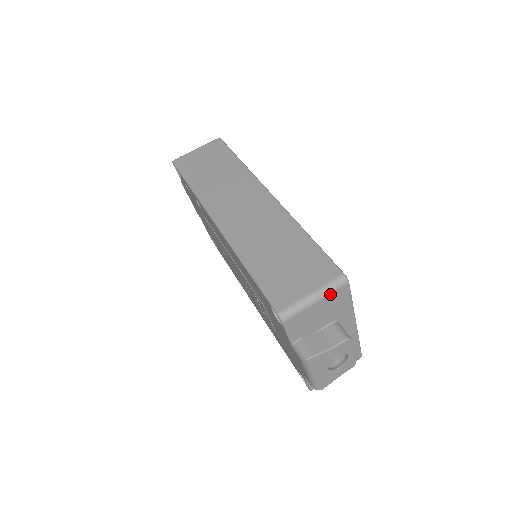
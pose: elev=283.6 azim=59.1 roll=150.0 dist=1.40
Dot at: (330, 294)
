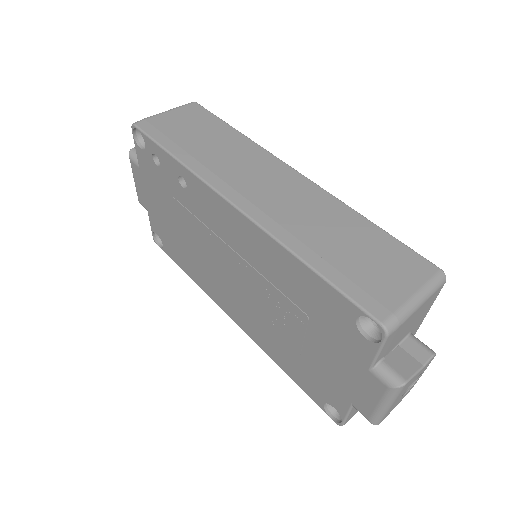
Dot at: (431, 296)
